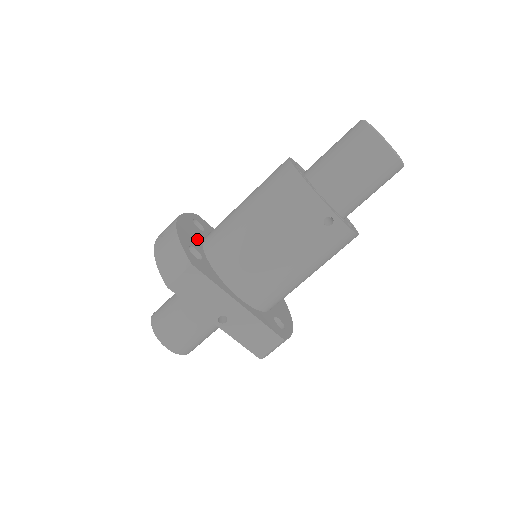
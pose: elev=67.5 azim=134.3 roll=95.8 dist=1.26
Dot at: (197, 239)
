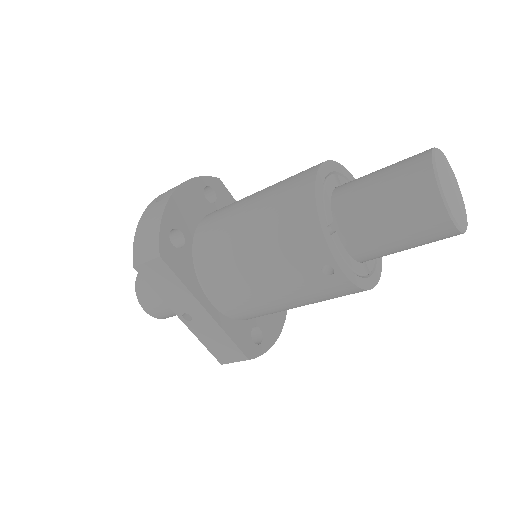
Dot at: (194, 217)
